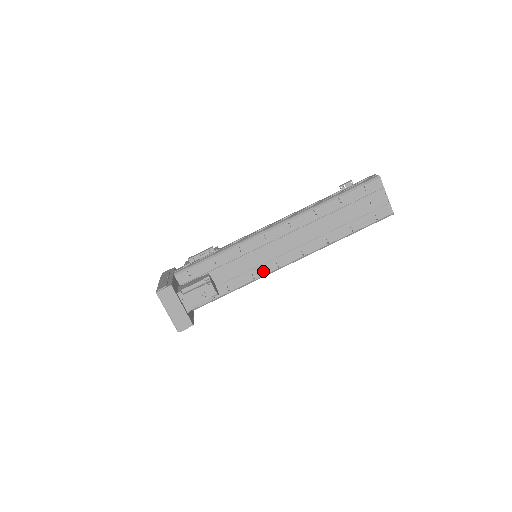
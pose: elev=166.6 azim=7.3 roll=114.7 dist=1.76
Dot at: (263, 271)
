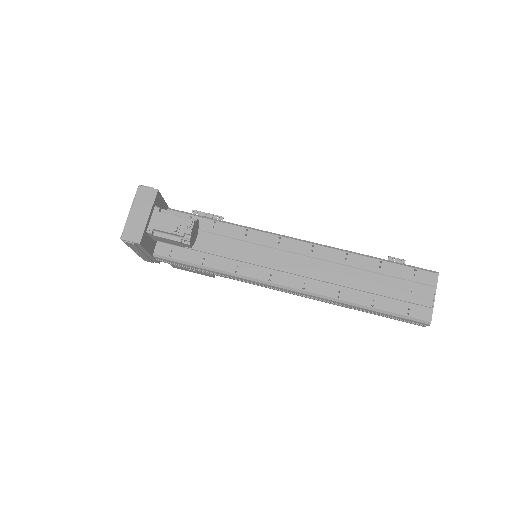
Dot at: (251, 272)
